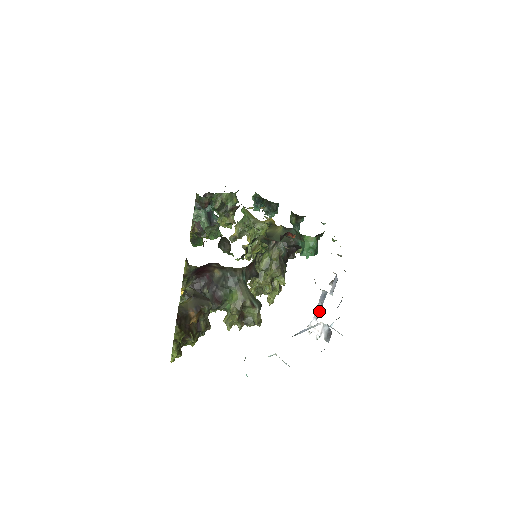
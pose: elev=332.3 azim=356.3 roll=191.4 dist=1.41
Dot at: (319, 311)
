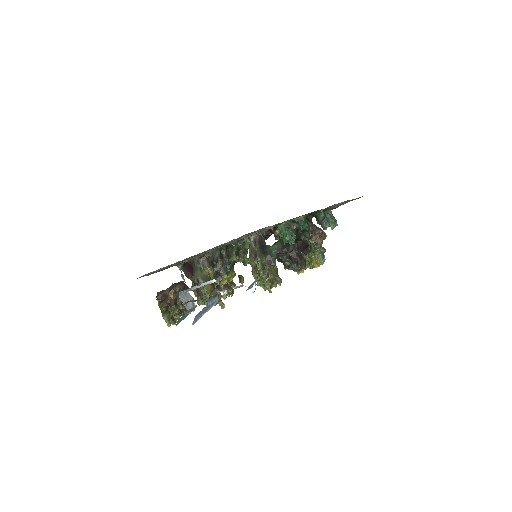
Dot at: occluded
